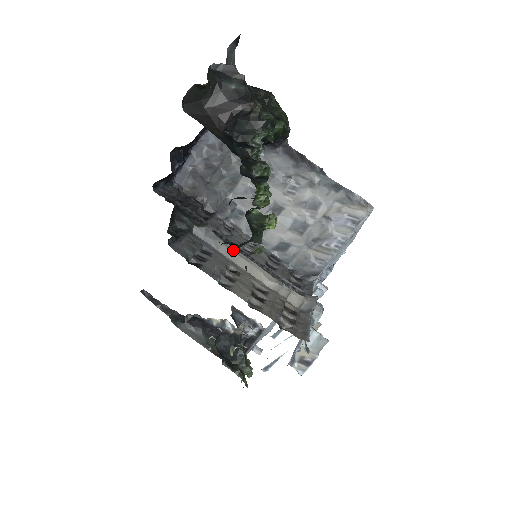
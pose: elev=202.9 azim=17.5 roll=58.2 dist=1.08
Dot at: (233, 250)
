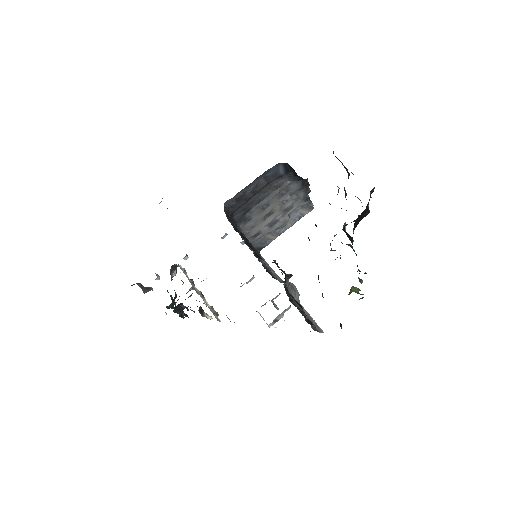
Dot at: (289, 283)
